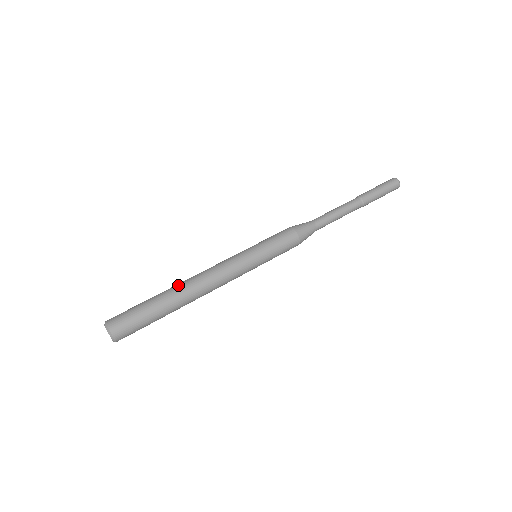
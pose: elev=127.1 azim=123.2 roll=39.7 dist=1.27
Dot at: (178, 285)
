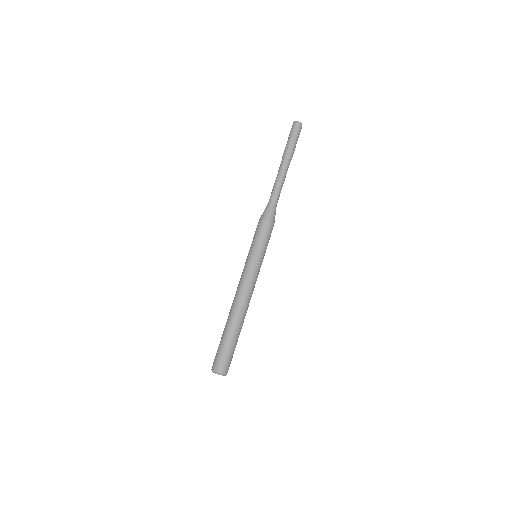
Dot at: (232, 316)
